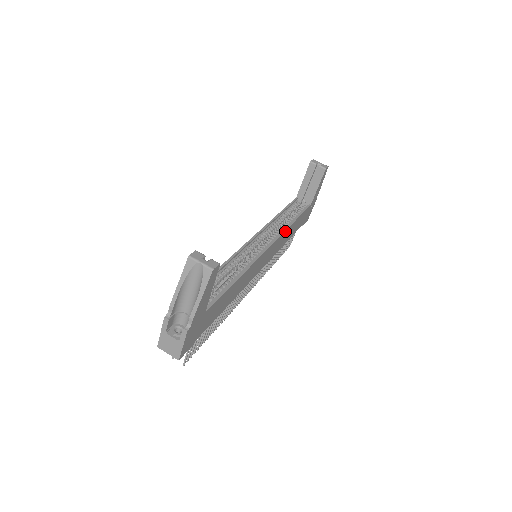
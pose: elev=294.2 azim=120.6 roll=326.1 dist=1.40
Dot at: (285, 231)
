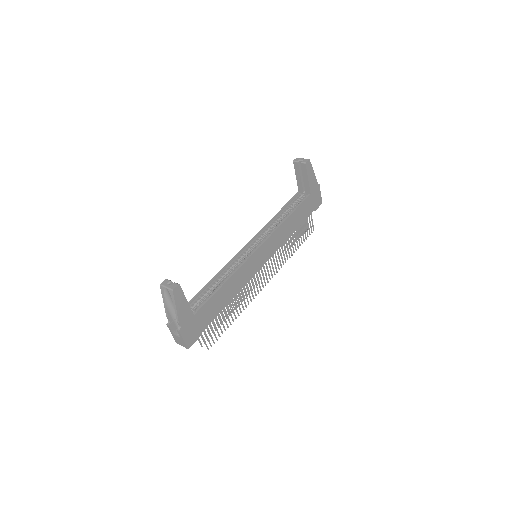
Dot at: (278, 228)
